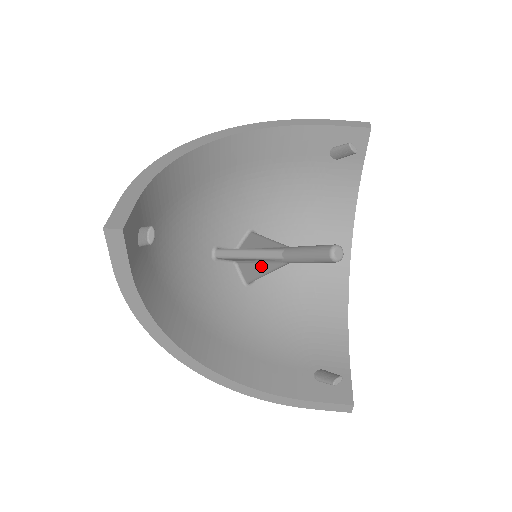
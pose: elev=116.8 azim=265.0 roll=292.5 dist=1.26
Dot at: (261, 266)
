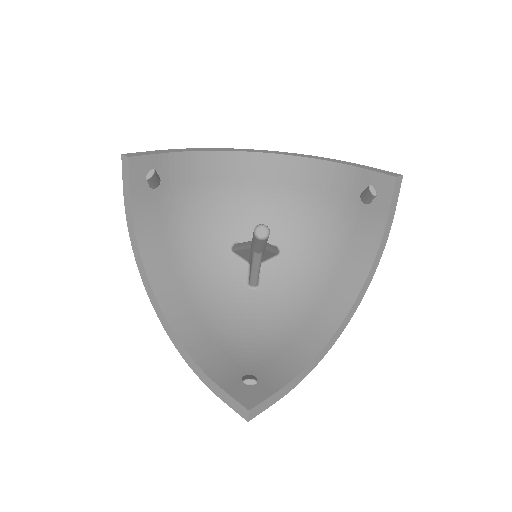
Dot at: occluded
